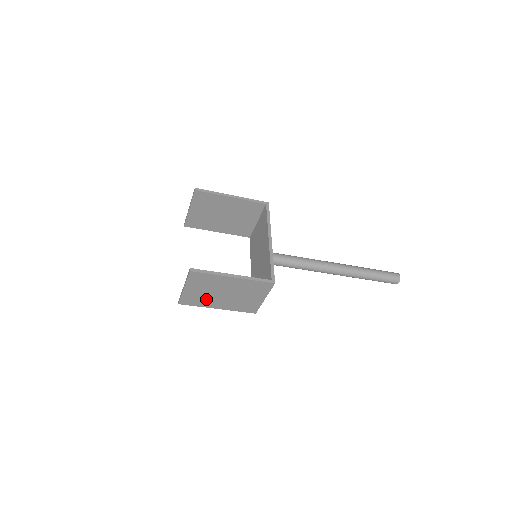
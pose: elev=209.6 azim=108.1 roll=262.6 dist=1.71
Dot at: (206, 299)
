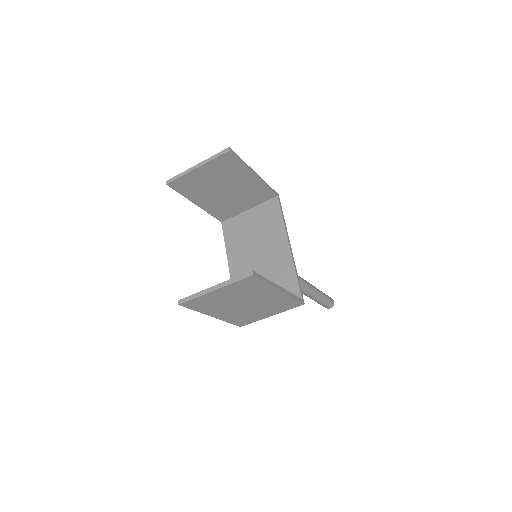
Dot at: (218, 305)
